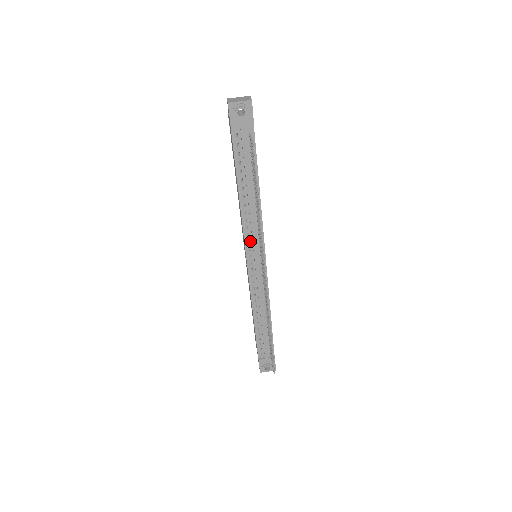
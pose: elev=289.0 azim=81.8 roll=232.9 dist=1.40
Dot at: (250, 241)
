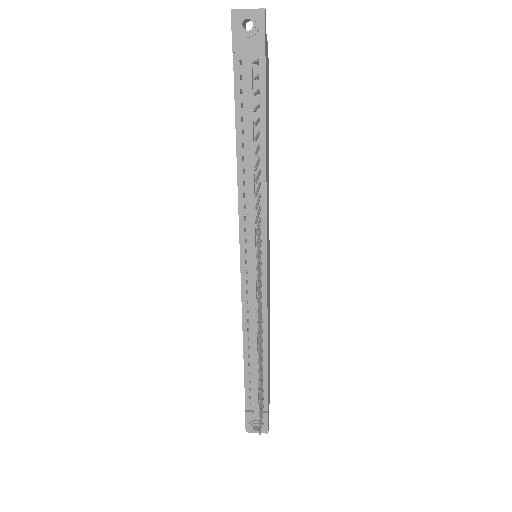
Dot at: (247, 228)
